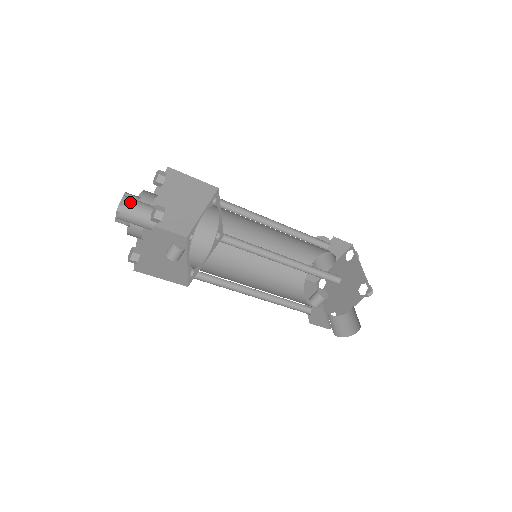
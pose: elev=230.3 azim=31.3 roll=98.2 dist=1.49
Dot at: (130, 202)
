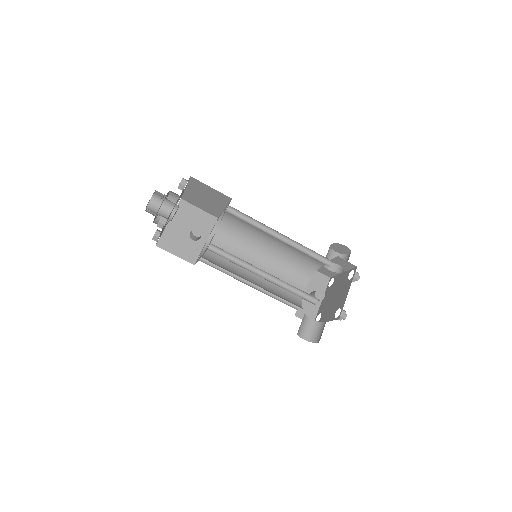
Dot at: (154, 201)
